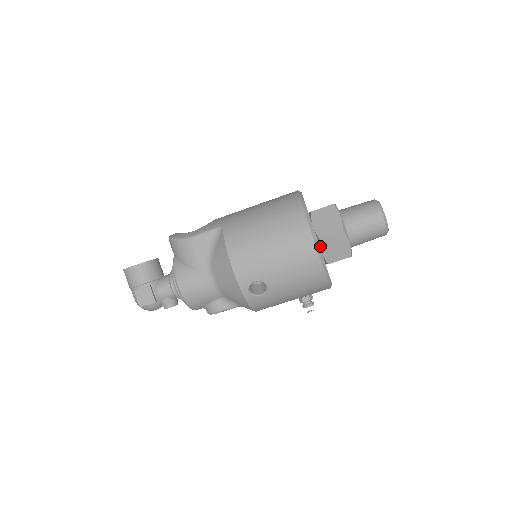
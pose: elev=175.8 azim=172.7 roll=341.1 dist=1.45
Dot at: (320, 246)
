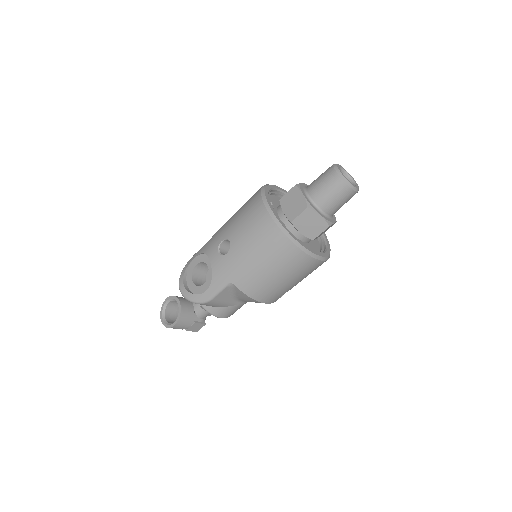
Dot at: occluded
